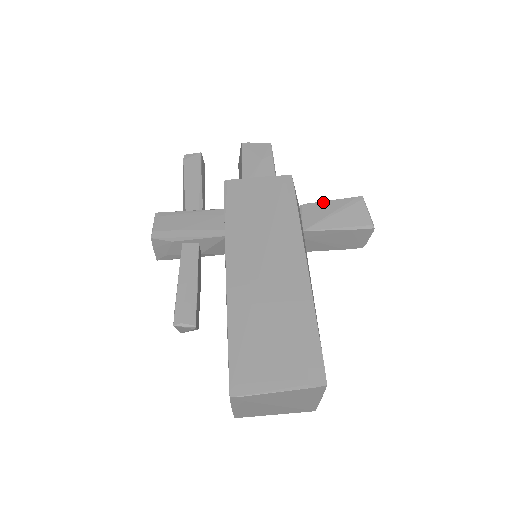
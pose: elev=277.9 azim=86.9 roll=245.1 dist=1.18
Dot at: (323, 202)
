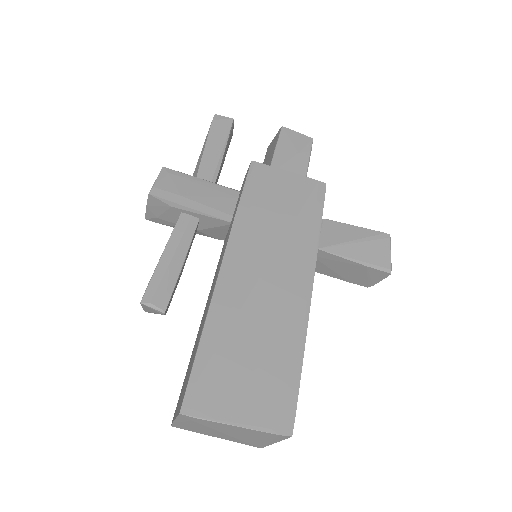
Dot at: (347, 225)
